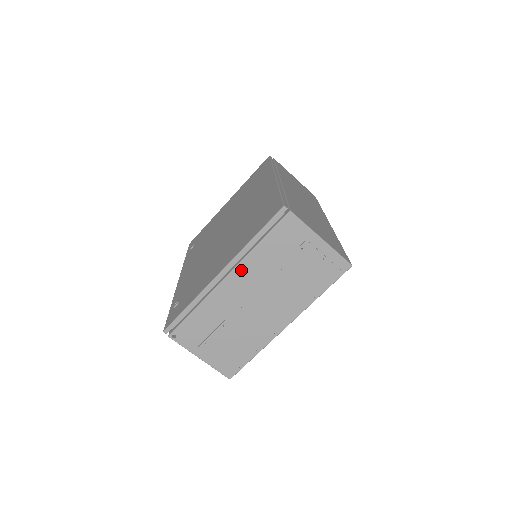
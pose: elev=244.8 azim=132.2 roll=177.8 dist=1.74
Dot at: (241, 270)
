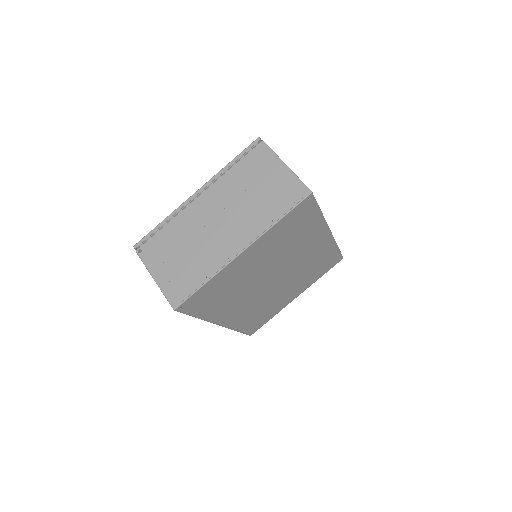
Dot at: (212, 190)
